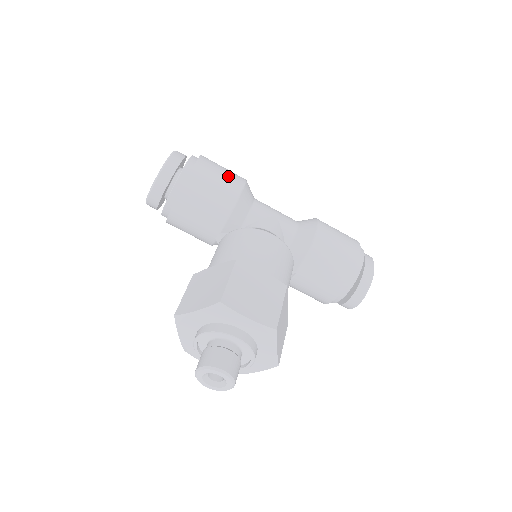
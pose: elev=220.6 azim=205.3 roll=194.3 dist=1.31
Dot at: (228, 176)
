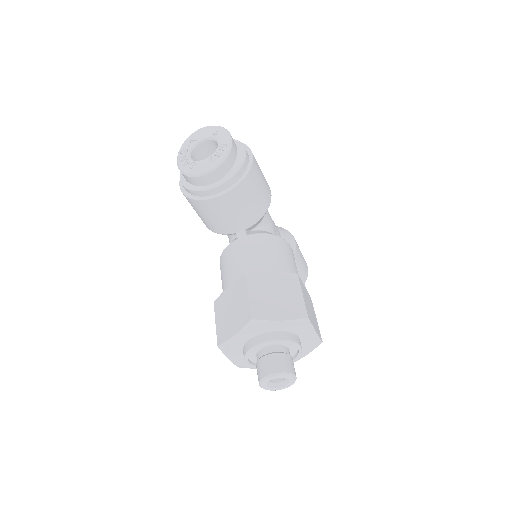
Dot at: (264, 177)
